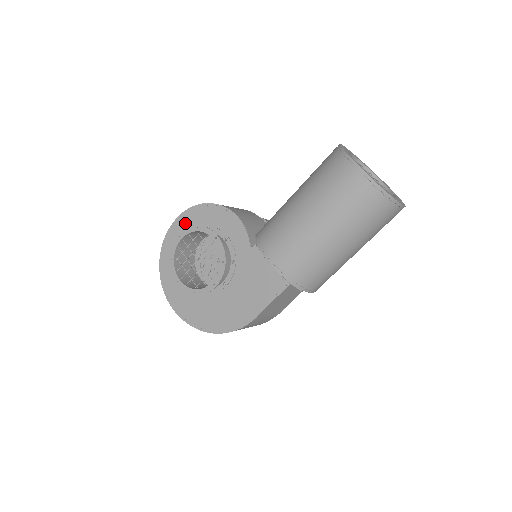
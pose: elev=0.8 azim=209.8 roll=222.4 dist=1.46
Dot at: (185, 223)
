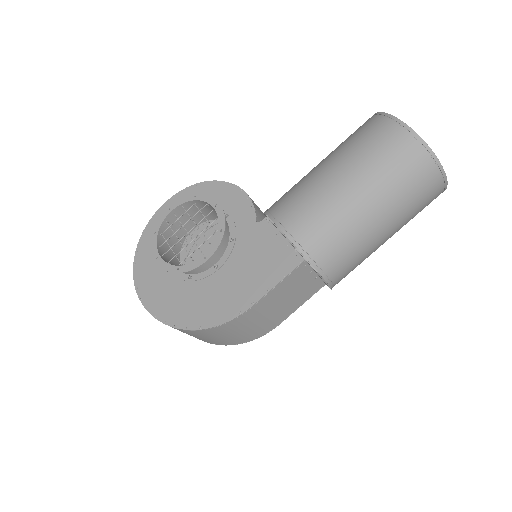
Dot at: occluded
